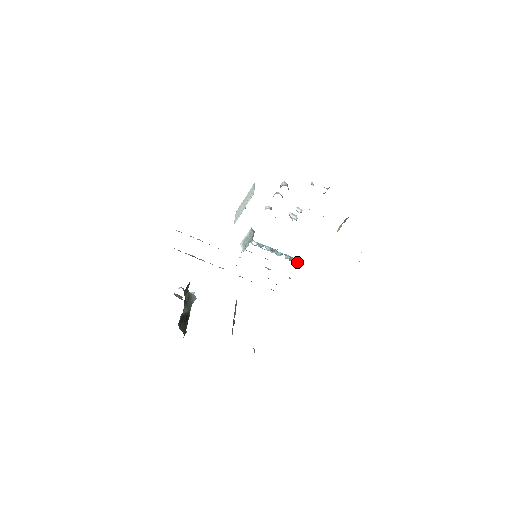
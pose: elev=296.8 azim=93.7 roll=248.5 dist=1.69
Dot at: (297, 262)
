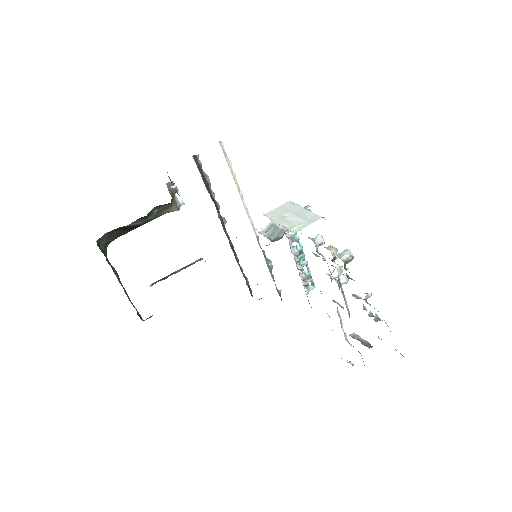
Dot at: (309, 286)
